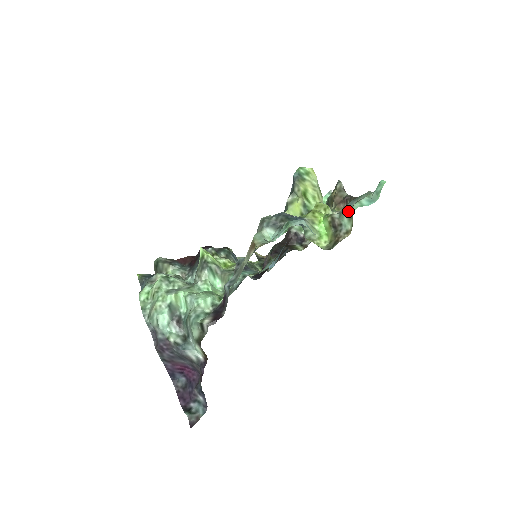
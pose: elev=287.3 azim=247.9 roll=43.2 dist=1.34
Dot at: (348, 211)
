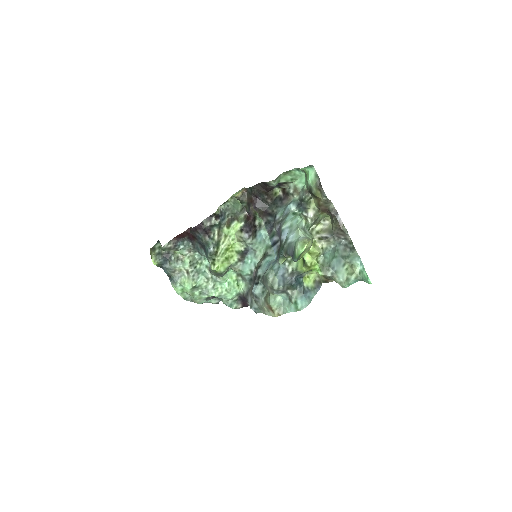
Dot at: (339, 284)
